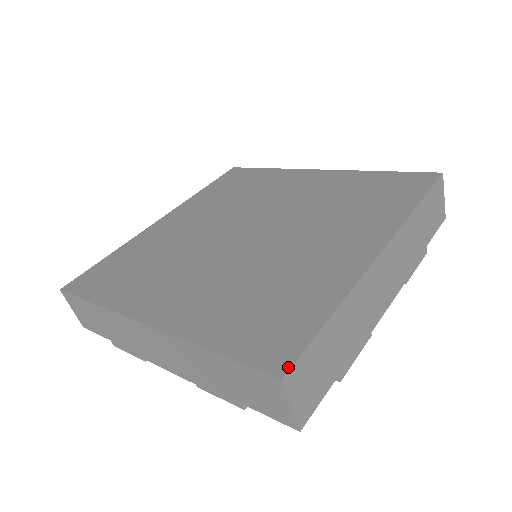
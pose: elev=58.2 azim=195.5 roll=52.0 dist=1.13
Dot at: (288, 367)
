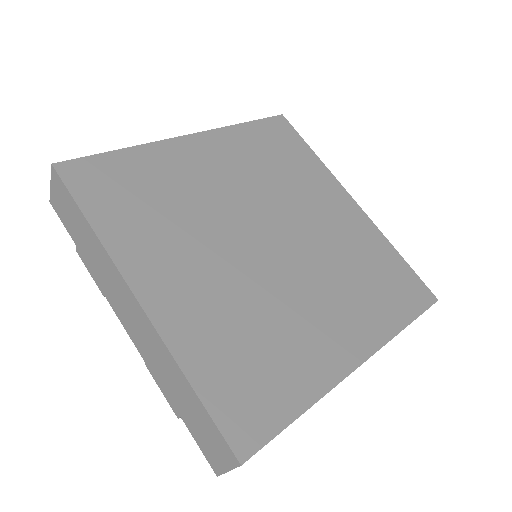
Dot at: (250, 454)
